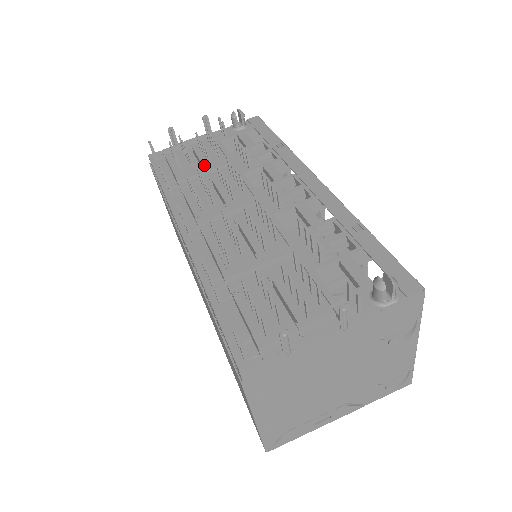
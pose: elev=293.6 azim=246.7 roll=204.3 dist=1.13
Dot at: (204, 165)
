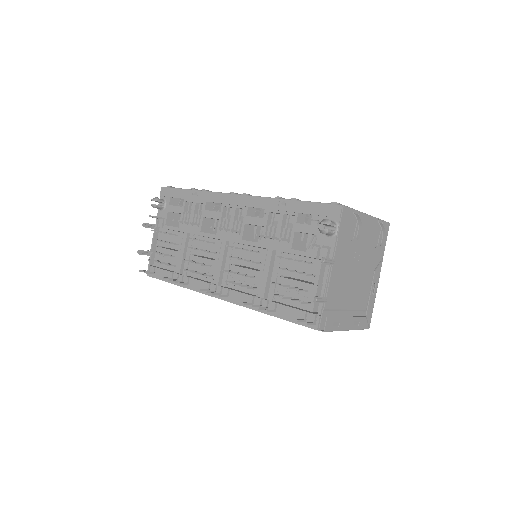
Dot at: (178, 250)
